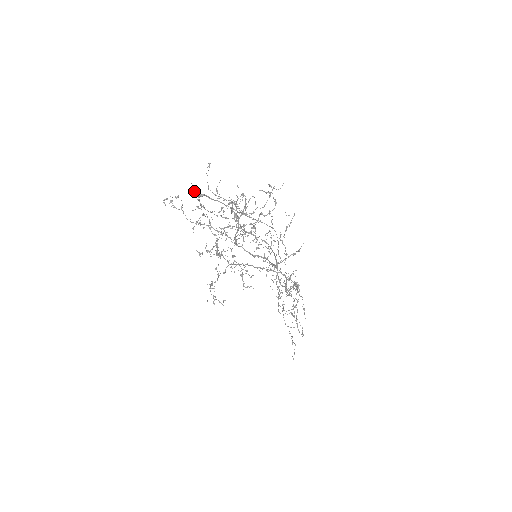
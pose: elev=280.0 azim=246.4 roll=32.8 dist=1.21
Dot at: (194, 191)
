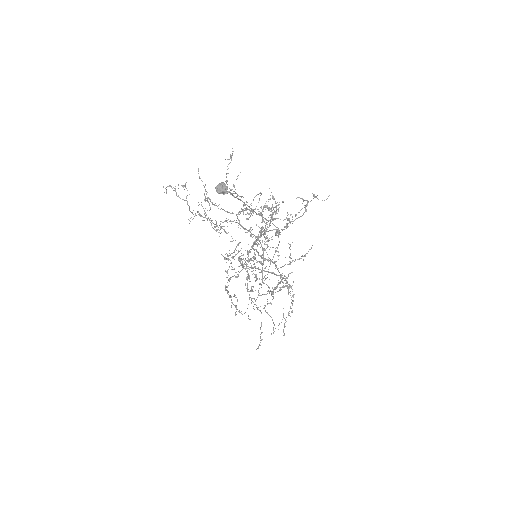
Dot at: (223, 188)
